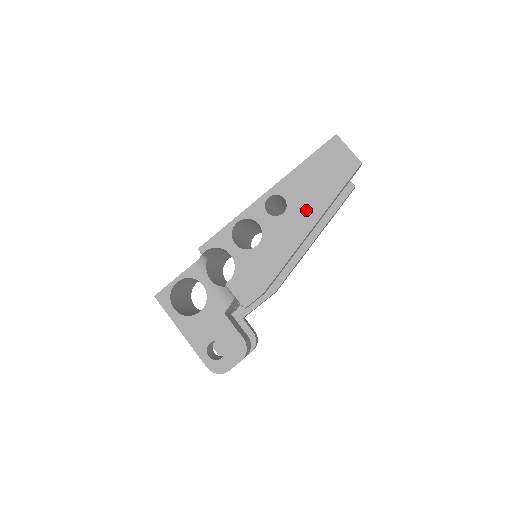
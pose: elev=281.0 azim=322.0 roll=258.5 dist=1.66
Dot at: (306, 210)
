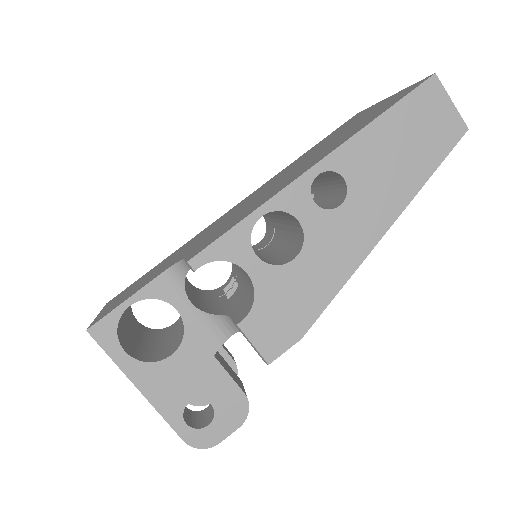
Dot at: (378, 202)
